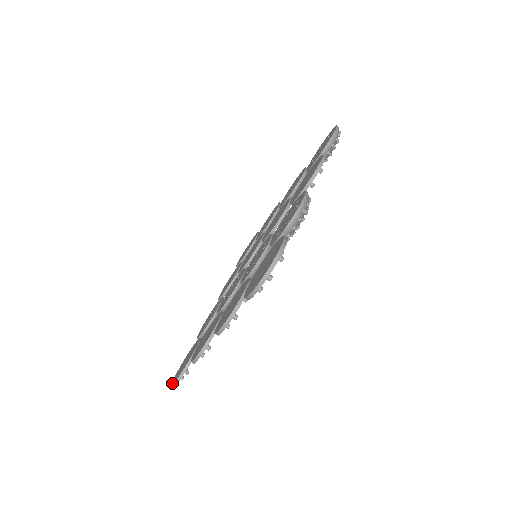
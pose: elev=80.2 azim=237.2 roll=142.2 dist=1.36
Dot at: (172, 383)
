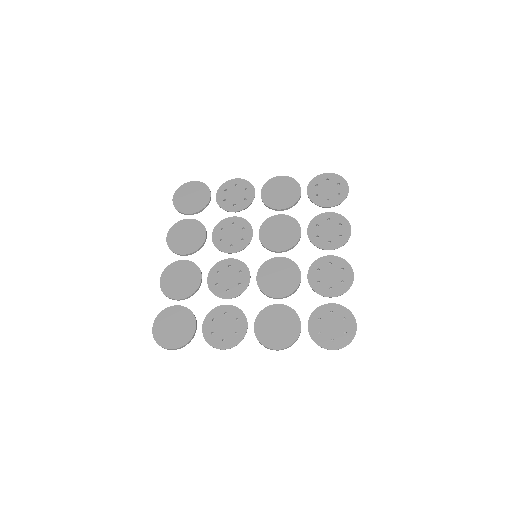
Dot at: (176, 192)
